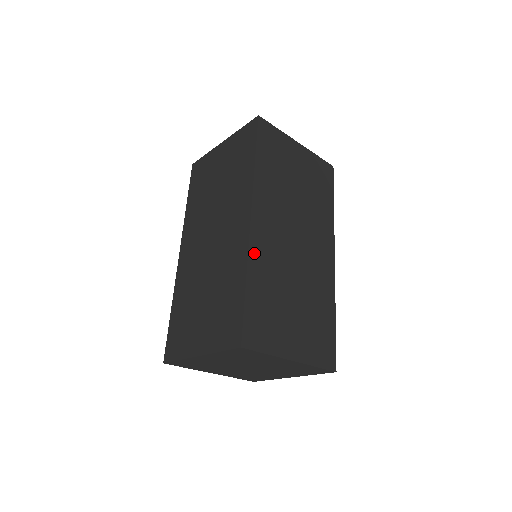
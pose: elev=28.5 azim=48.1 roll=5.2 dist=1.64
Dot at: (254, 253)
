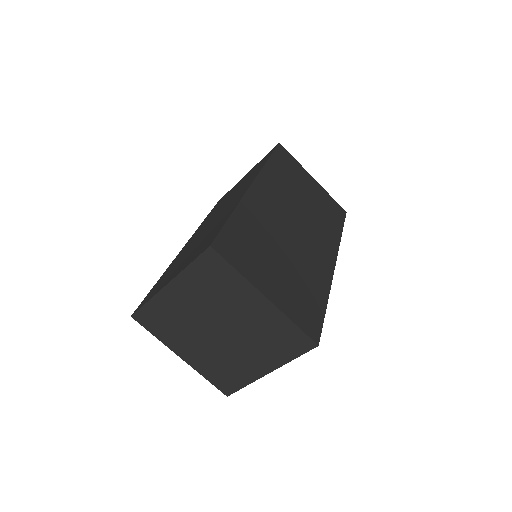
Dot at: (248, 203)
